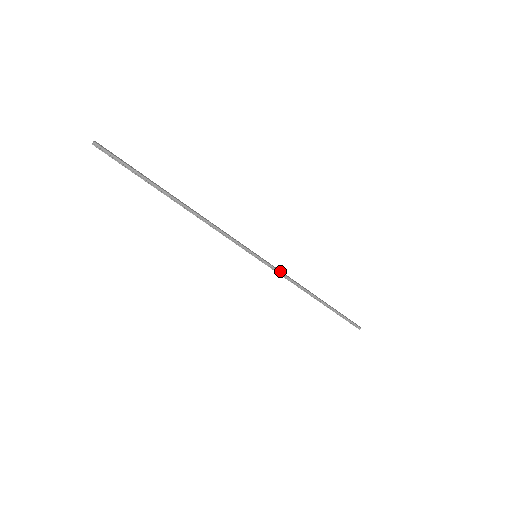
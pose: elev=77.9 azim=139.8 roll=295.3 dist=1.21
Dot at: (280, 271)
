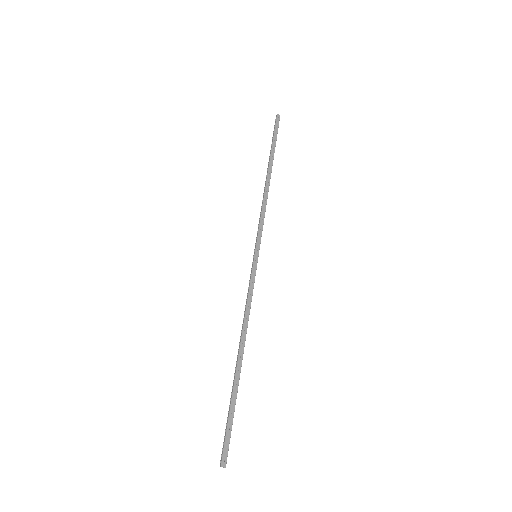
Dot at: (262, 225)
